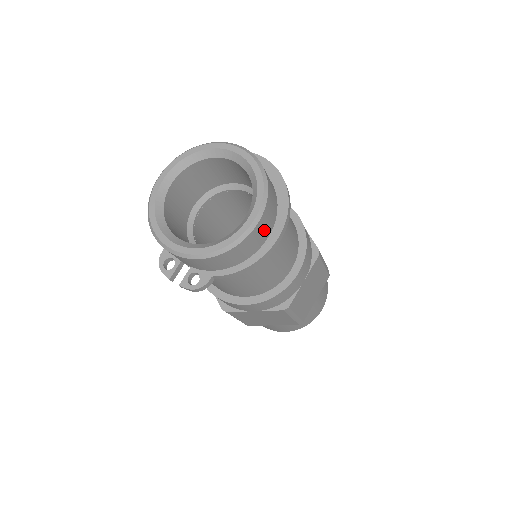
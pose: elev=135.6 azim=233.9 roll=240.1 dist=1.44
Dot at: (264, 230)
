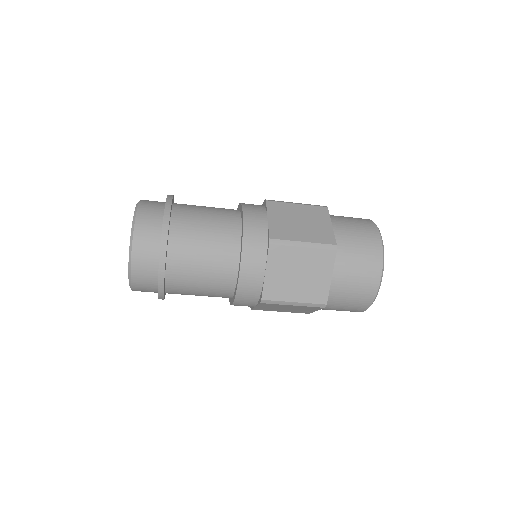
Dot at: (147, 291)
